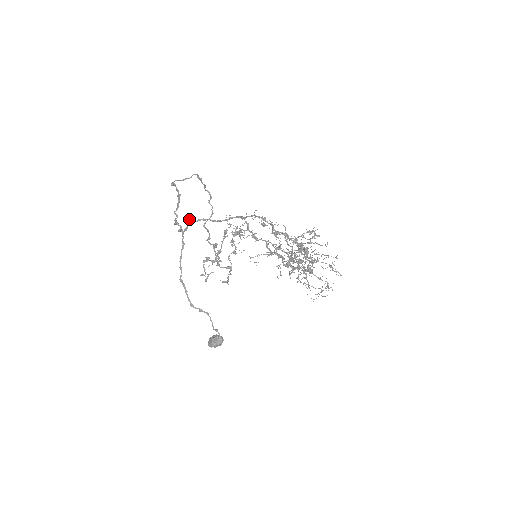
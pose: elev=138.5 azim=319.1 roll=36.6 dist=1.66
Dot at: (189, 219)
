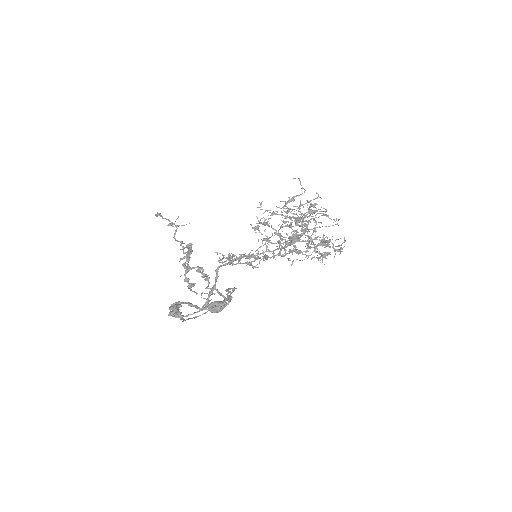
Dot at: occluded
